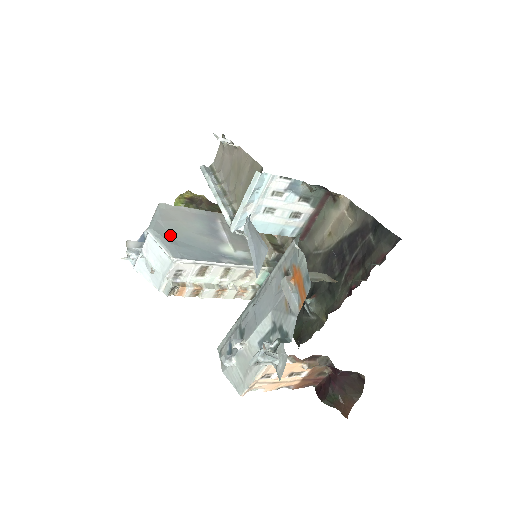
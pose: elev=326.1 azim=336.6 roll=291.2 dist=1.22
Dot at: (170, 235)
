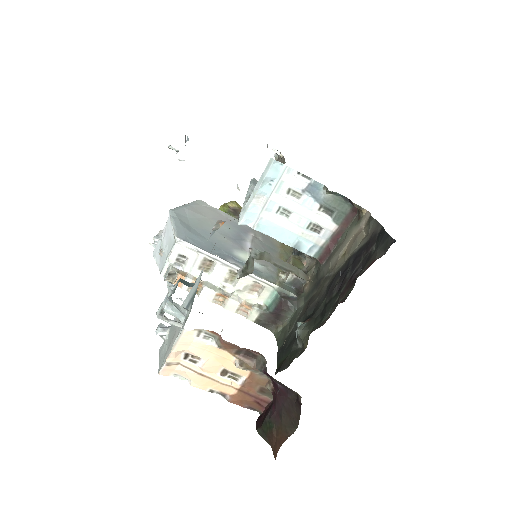
Dot at: (188, 222)
